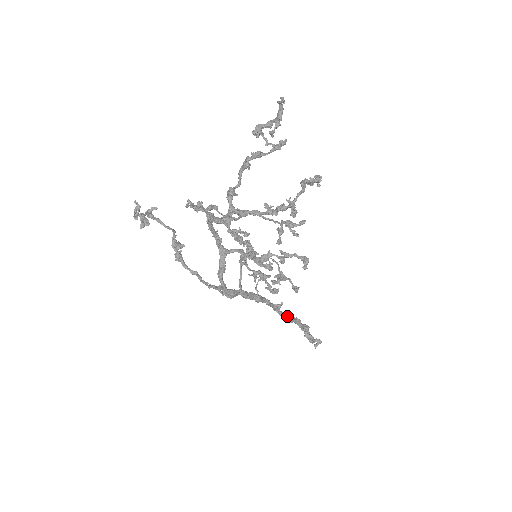
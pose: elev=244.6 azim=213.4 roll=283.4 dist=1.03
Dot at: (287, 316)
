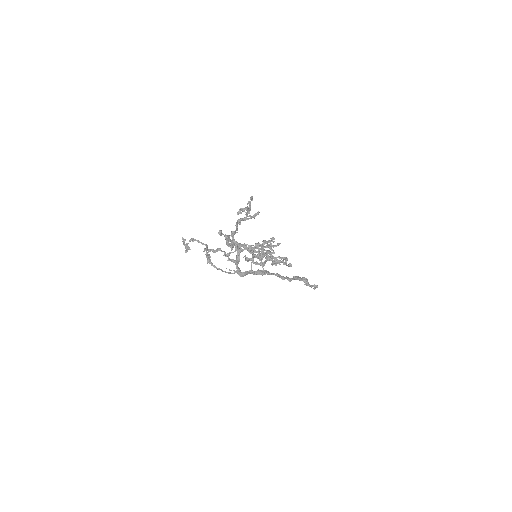
Dot at: (286, 278)
